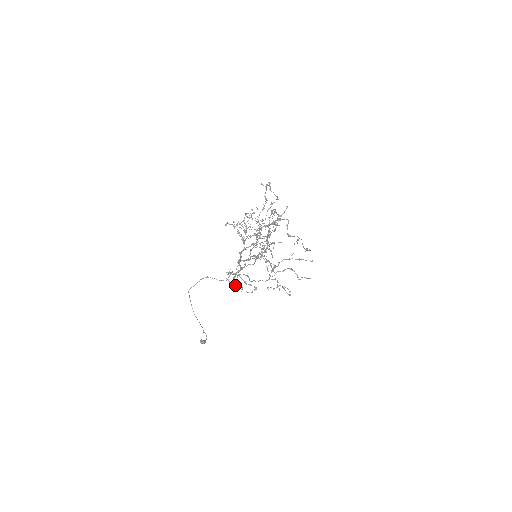
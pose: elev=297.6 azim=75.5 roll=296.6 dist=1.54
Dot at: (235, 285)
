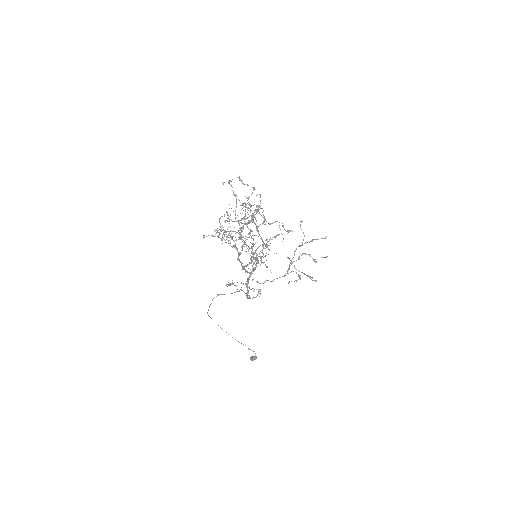
Dot at: occluded
